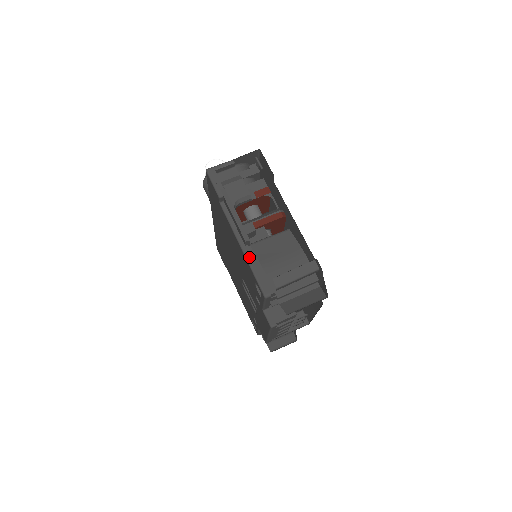
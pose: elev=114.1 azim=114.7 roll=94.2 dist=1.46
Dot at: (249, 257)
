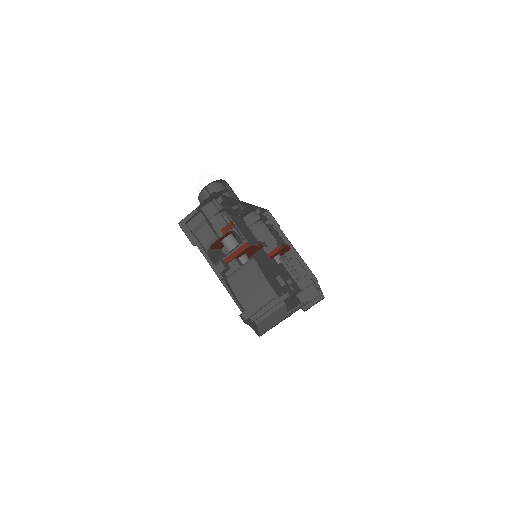
Dot at: (228, 289)
